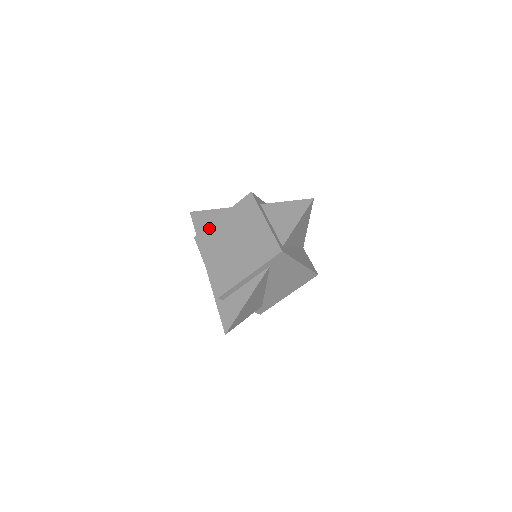
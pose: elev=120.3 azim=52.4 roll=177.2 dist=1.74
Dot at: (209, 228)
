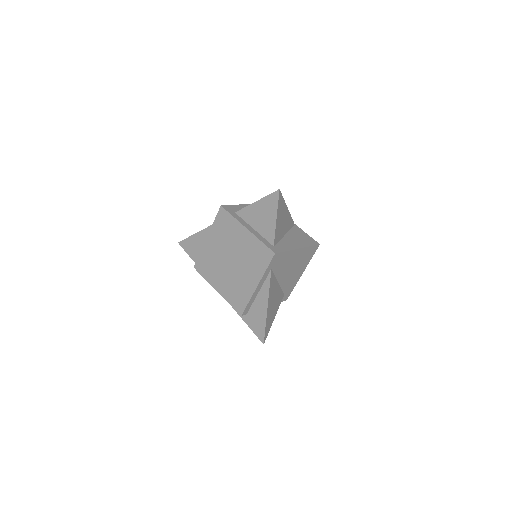
Dot at: (202, 254)
